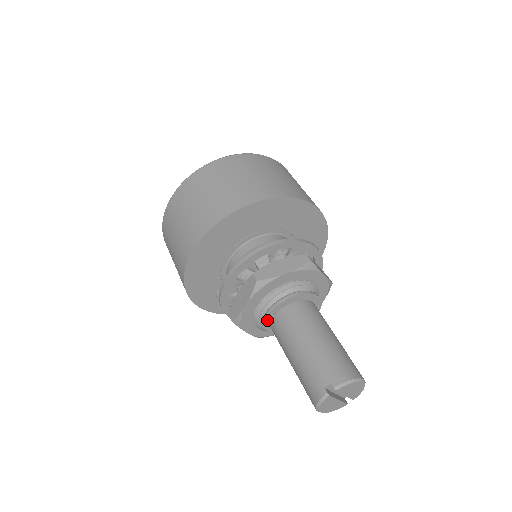
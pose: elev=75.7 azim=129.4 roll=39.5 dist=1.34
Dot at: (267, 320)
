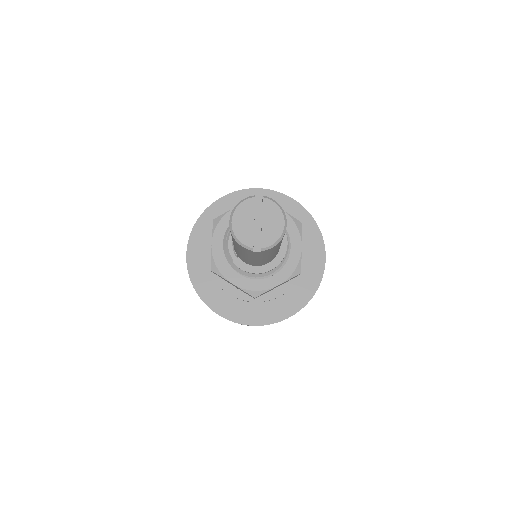
Dot at: occluded
